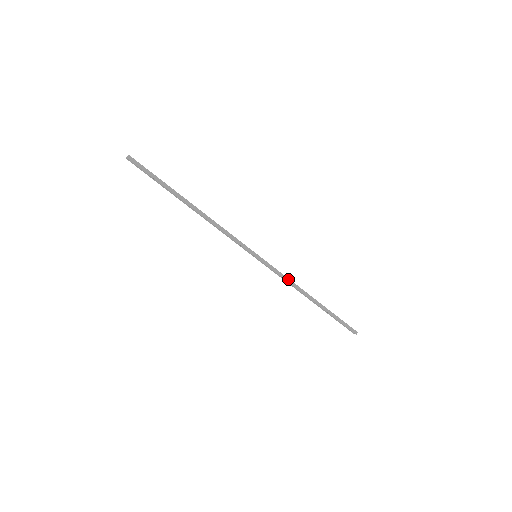
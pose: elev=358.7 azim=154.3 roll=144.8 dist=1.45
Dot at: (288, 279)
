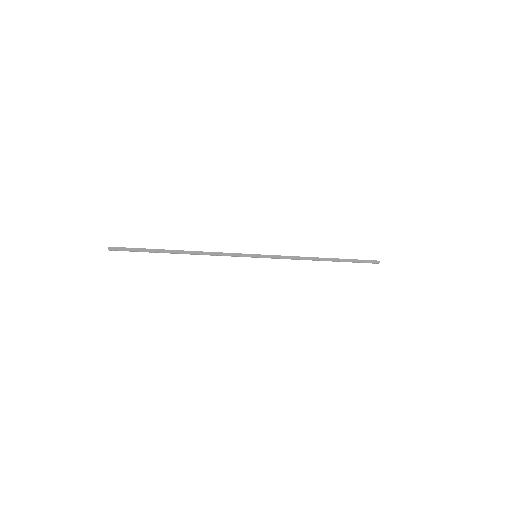
Dot at: (293, 257)
